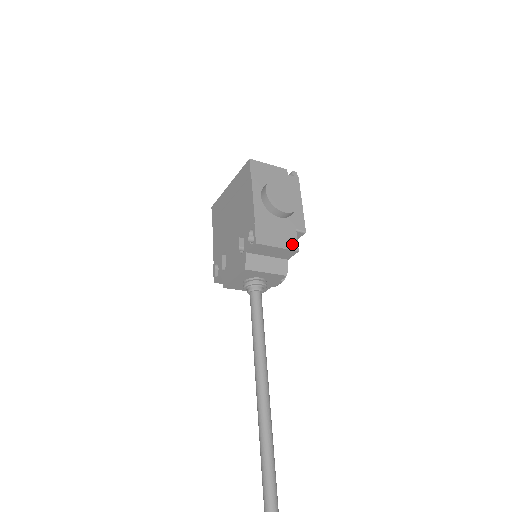
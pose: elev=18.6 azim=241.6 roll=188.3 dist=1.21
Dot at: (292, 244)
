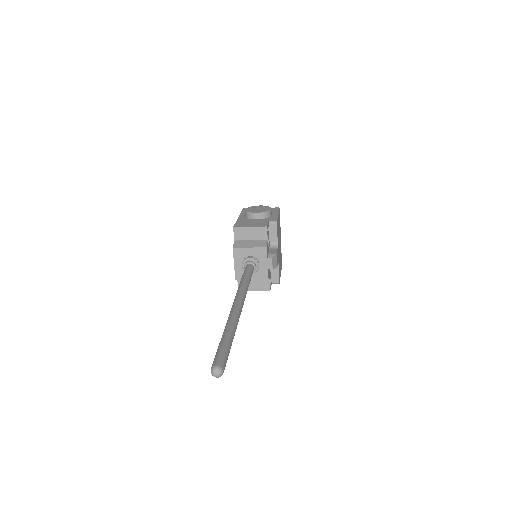
Dot at: (262, 225)
